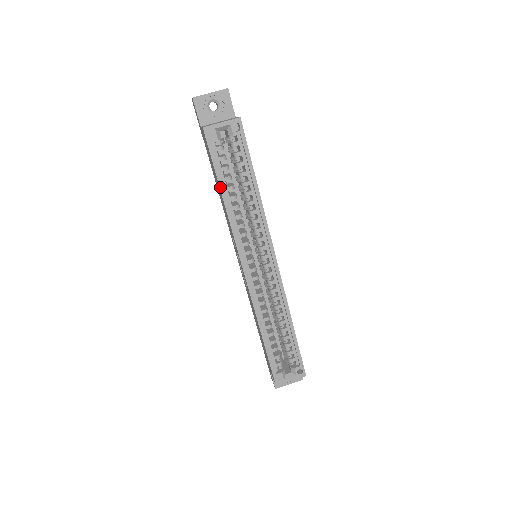
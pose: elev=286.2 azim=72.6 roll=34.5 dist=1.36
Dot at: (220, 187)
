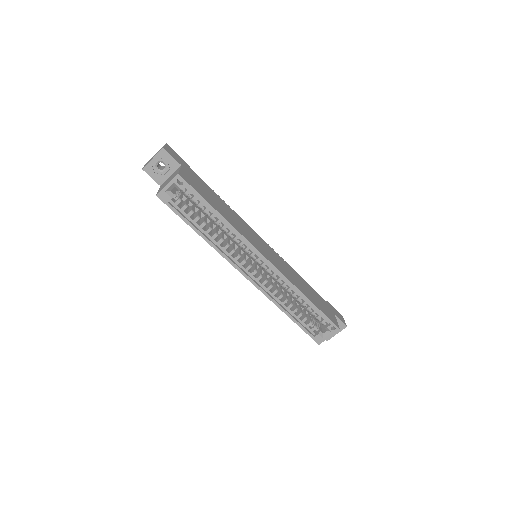
Dot at: (193, 229)
